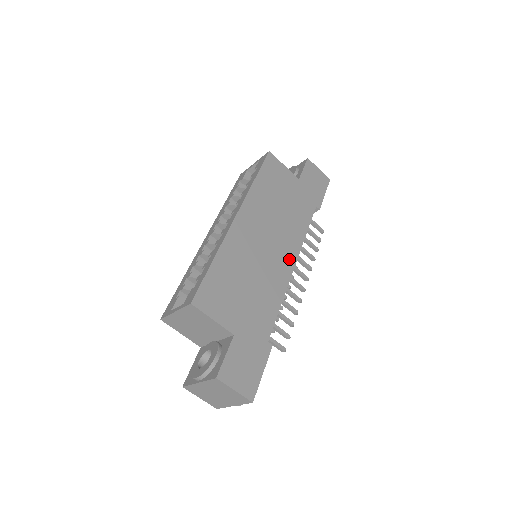
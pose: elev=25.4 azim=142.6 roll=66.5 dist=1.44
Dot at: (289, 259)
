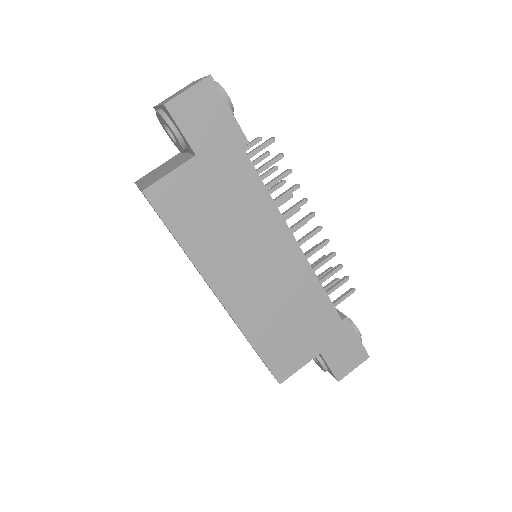
Dot at: (288, 248)
